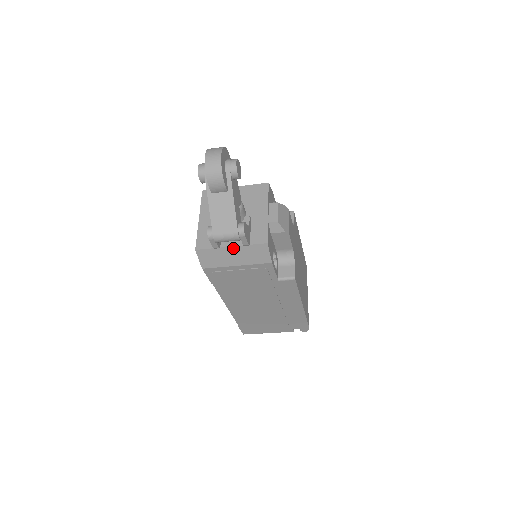
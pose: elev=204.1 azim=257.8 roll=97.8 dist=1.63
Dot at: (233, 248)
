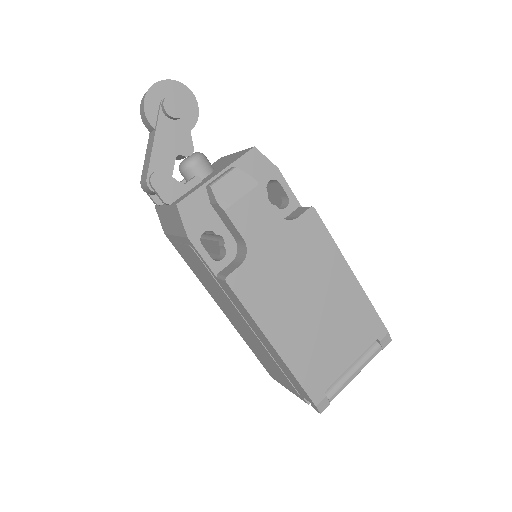
Dot at: (166, 208)
